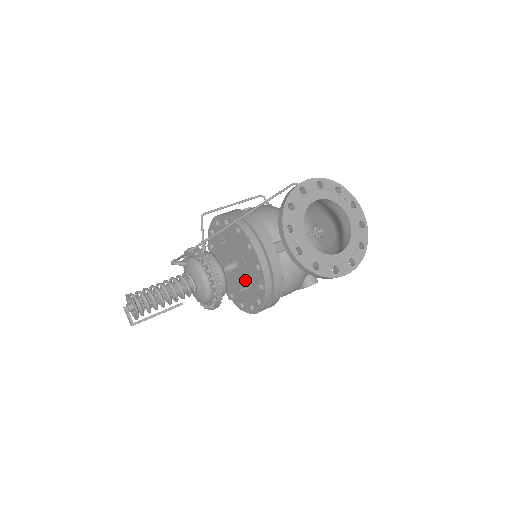
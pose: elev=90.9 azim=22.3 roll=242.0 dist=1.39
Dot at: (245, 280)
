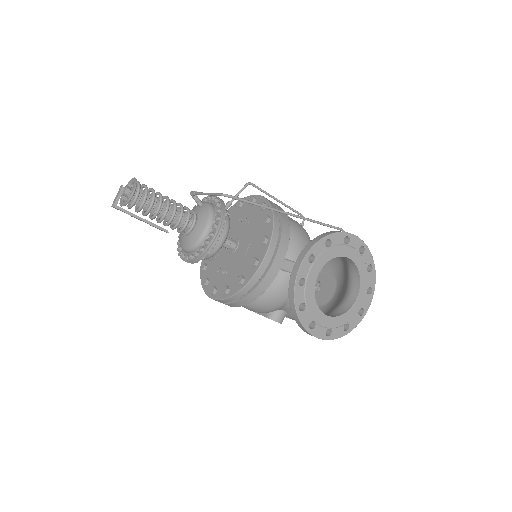
Dot at: (232, 265)
